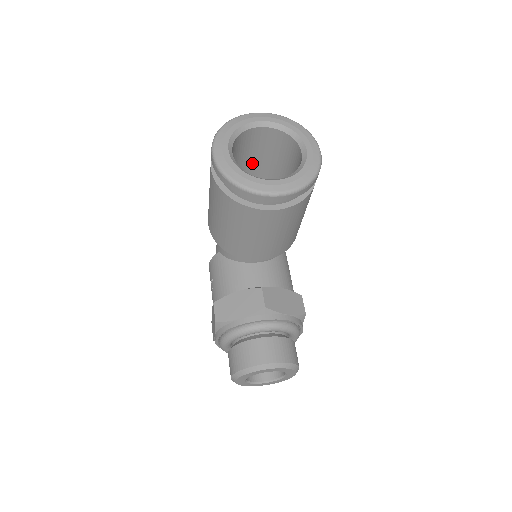
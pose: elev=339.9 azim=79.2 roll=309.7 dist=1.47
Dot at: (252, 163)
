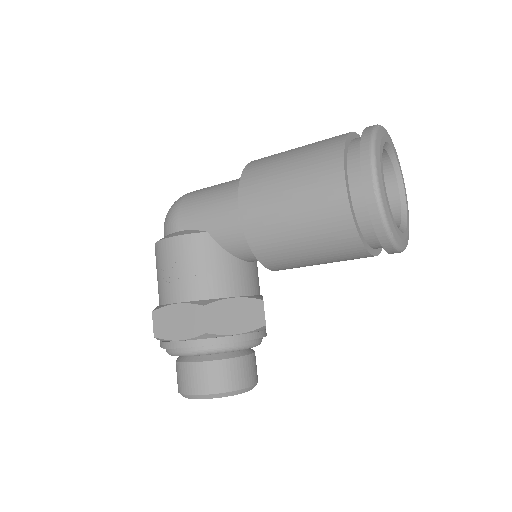
Dot at: occluded
